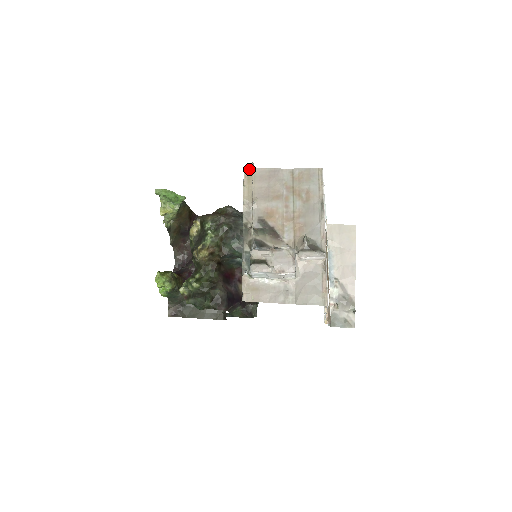
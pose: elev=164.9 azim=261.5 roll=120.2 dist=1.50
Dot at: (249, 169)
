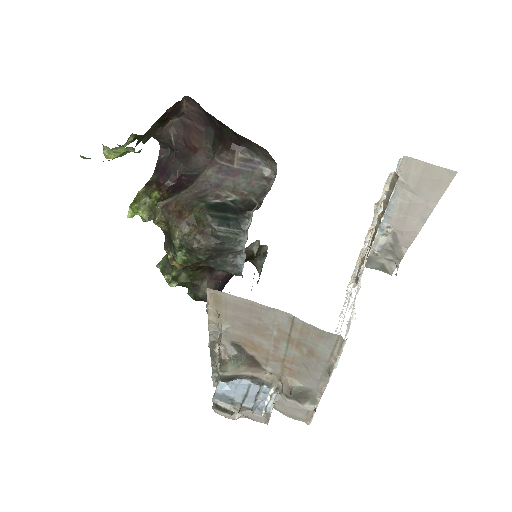
Dot at: (216, 292)
